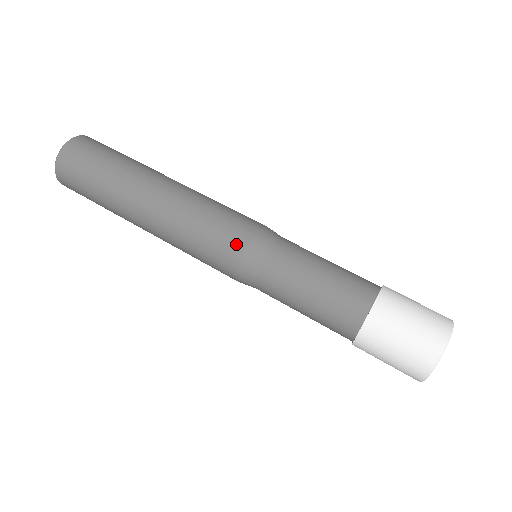
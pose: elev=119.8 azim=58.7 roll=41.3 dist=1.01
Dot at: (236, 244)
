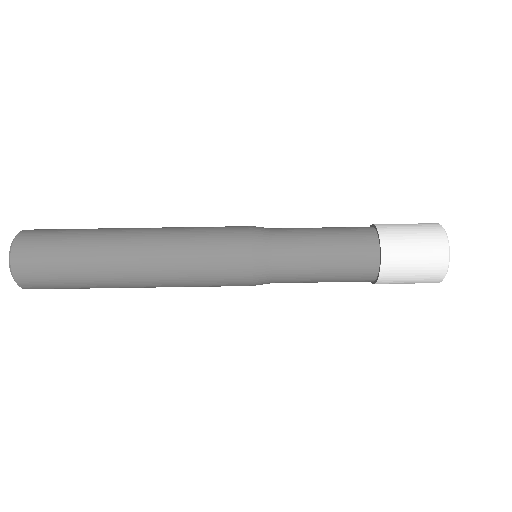
Dot at: (241, 250)
